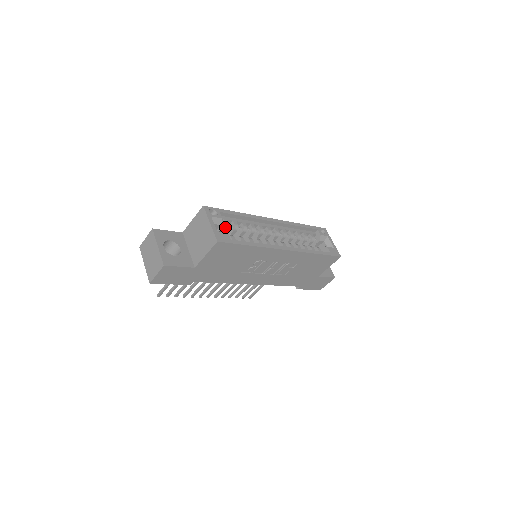
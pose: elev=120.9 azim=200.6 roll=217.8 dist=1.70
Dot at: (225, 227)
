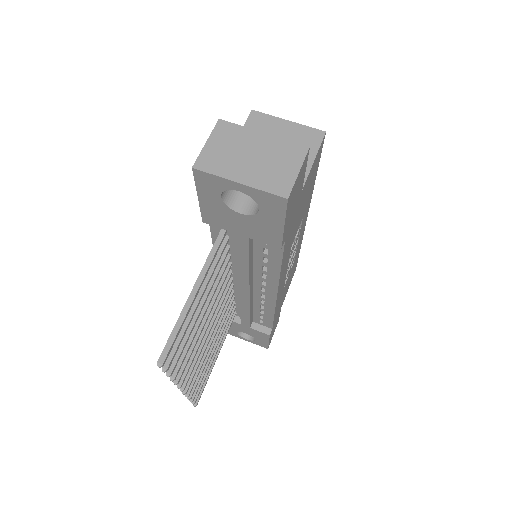
Dot at: occluded
